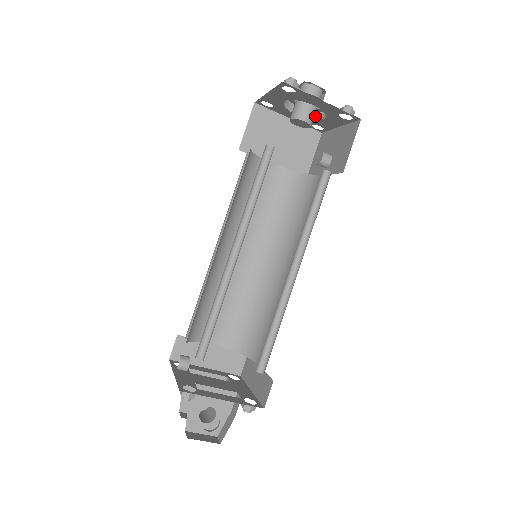
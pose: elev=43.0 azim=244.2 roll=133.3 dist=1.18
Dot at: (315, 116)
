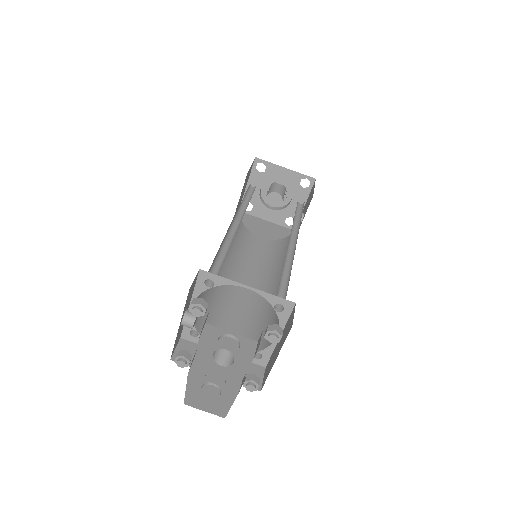
Dot at: (285, 207)
